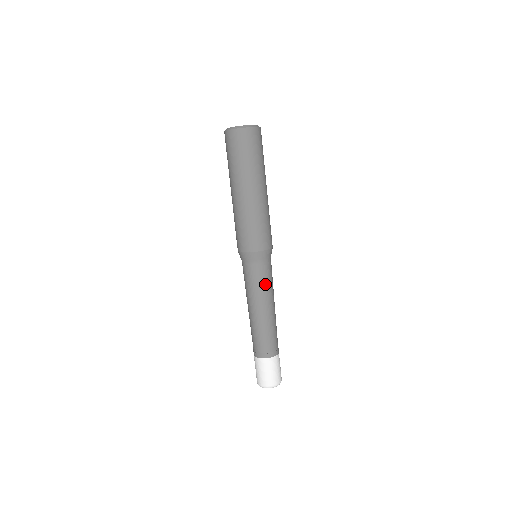
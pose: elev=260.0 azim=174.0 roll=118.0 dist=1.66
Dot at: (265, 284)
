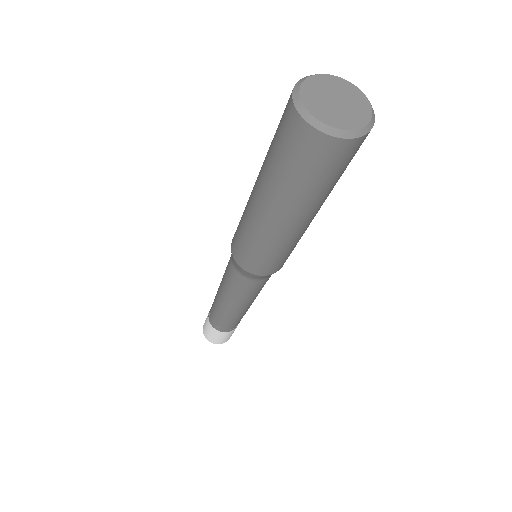
Dot at: occluded
